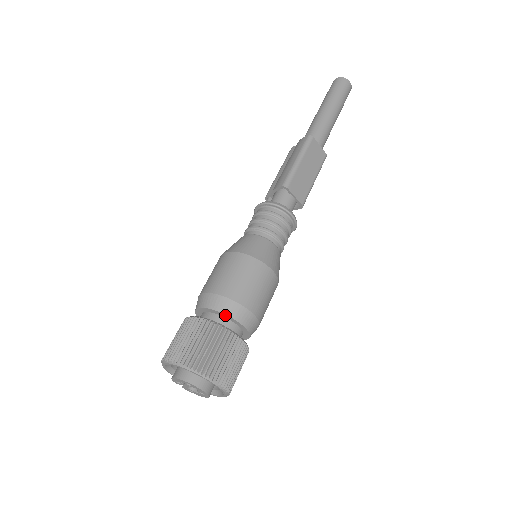
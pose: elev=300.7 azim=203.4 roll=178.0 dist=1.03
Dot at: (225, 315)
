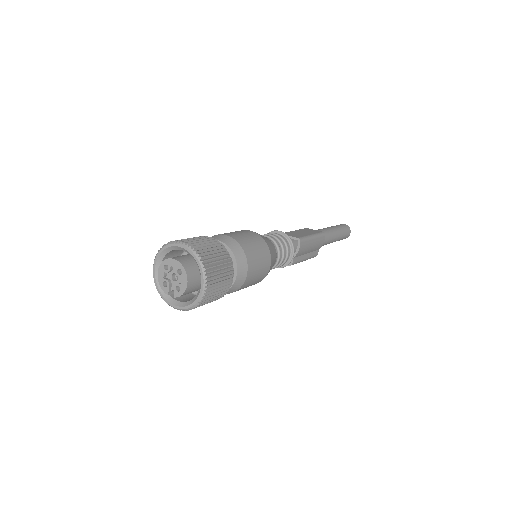
Dot at: occluded
